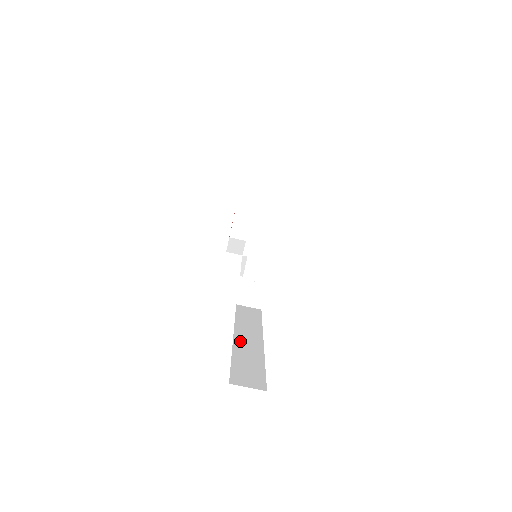
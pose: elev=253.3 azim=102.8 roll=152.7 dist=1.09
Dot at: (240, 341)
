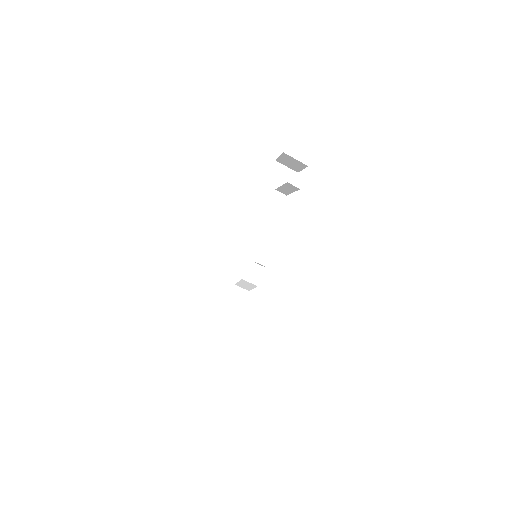
Dot at: (215, 332)
